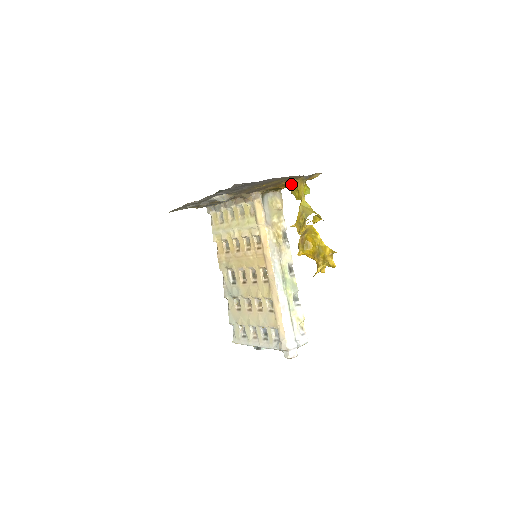
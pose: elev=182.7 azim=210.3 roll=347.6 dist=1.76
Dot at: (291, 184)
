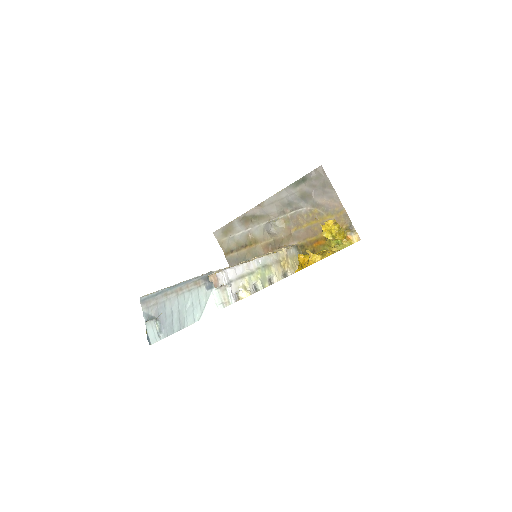
Dot at: occluded
